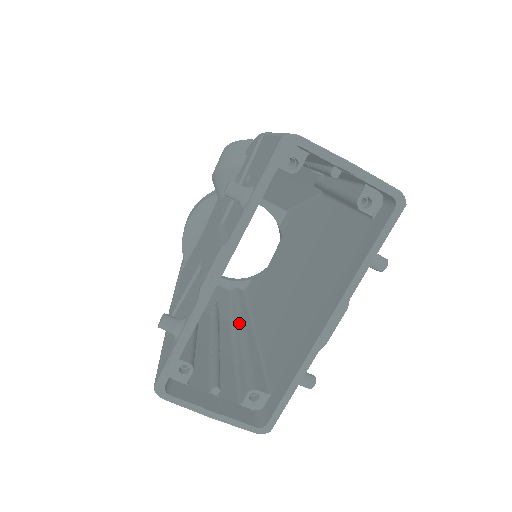
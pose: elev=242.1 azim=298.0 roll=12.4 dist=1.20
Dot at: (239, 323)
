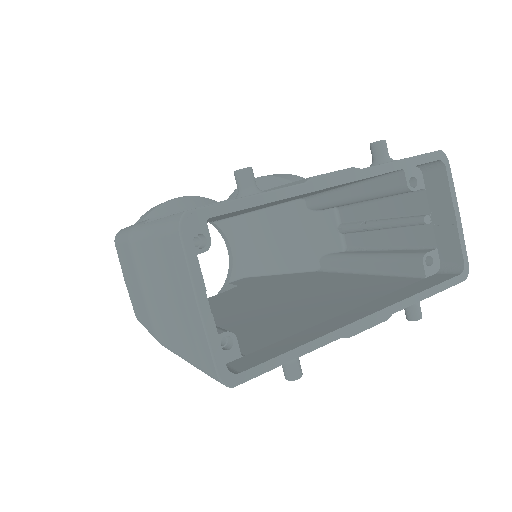
Dot at: occluded
